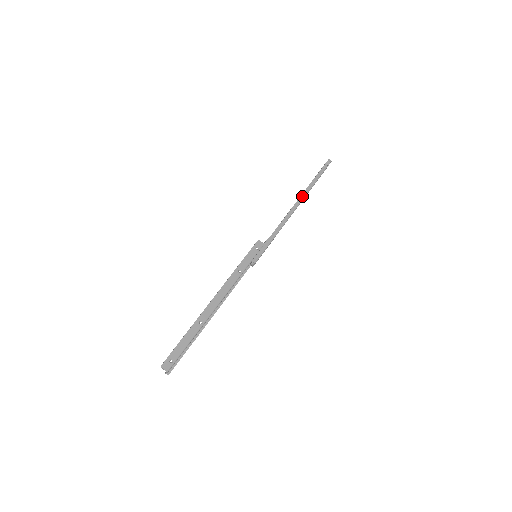
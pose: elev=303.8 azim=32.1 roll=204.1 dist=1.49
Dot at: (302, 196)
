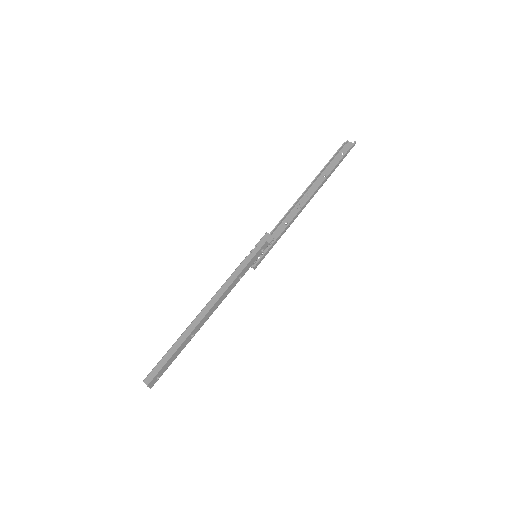
Dot at: (318, 189)
